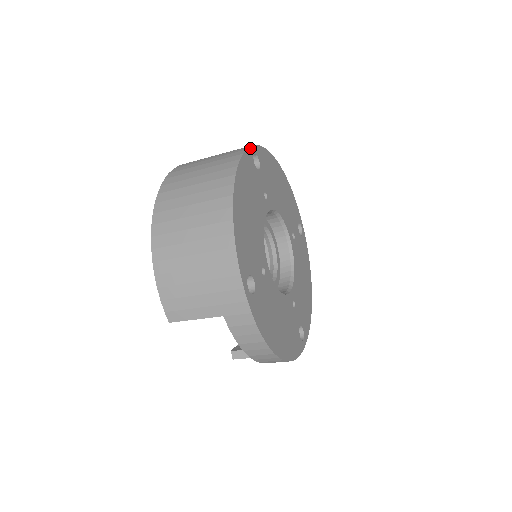
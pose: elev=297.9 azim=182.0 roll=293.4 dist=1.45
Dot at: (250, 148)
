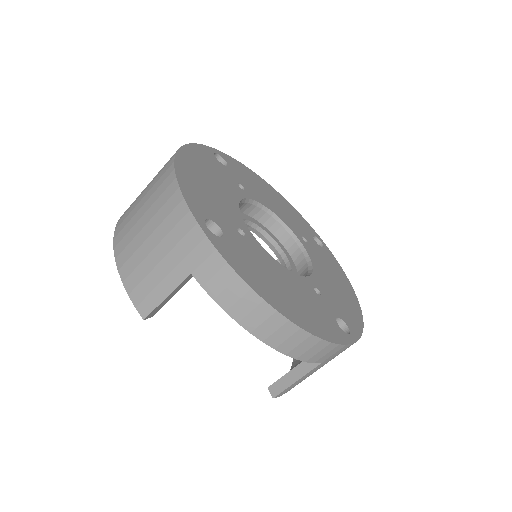
Dot at: (208, 147)
